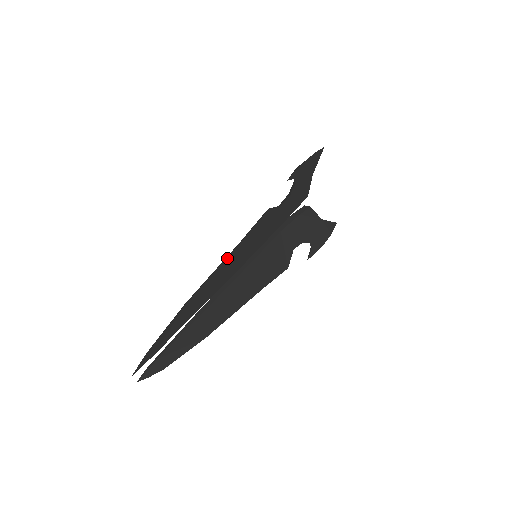
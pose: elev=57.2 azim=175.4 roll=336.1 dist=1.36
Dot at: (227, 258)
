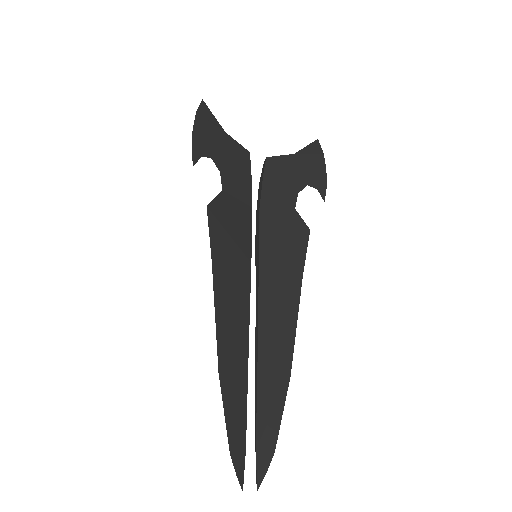
Dot at: (215, 291)
